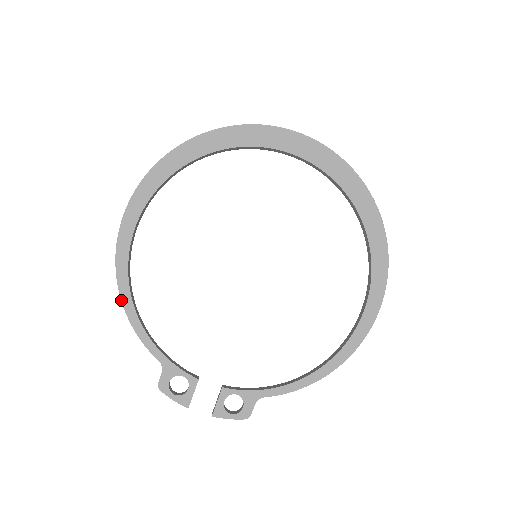
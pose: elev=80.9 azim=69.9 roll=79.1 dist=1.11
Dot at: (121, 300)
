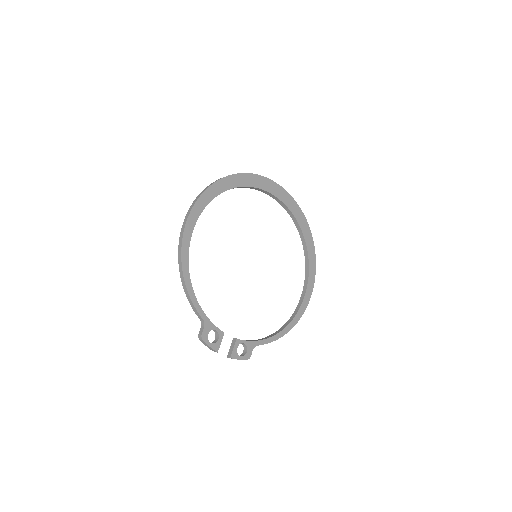
Dot at: (183, 275)
